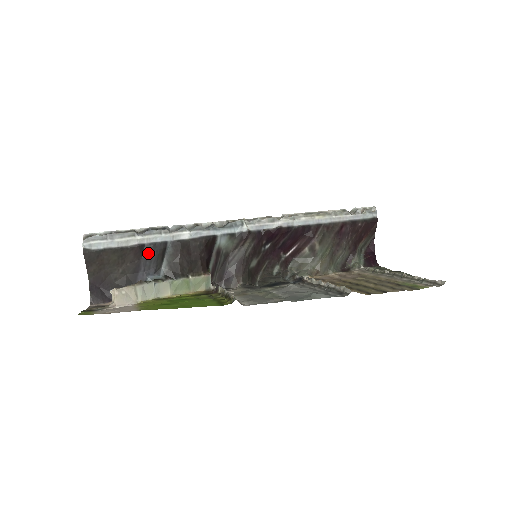
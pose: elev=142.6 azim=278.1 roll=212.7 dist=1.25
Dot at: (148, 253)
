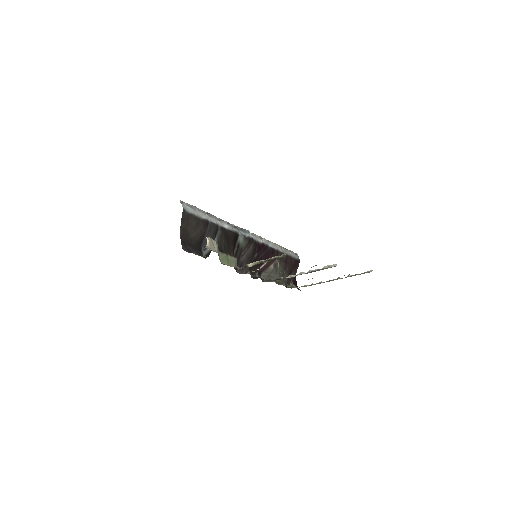
Dot at: (210, 228)
